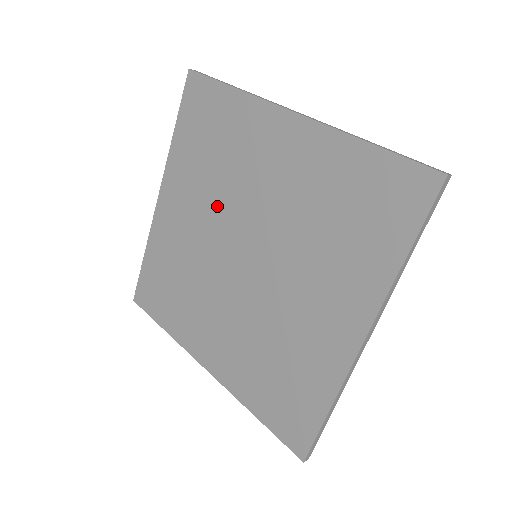
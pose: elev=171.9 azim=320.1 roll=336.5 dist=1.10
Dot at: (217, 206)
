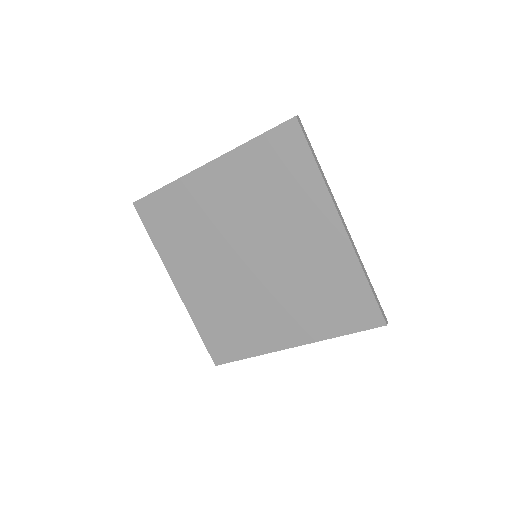
Dot at: (212, 252)
